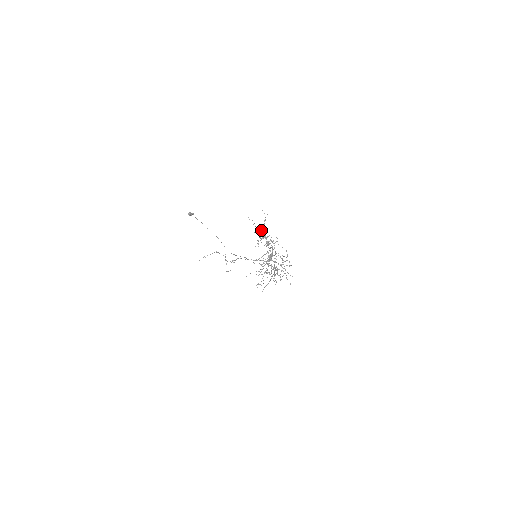
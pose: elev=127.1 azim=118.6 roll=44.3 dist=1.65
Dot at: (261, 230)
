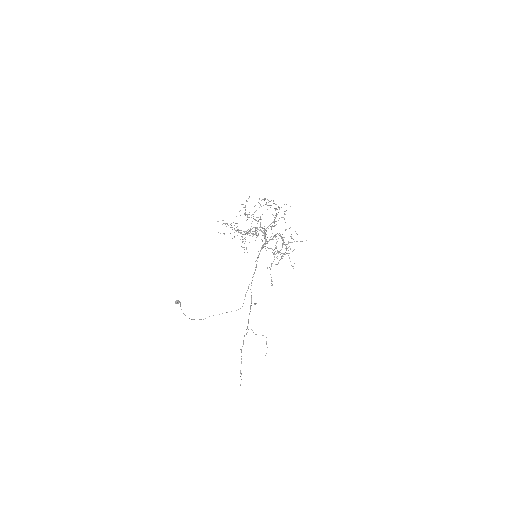
Dot at: occluded
